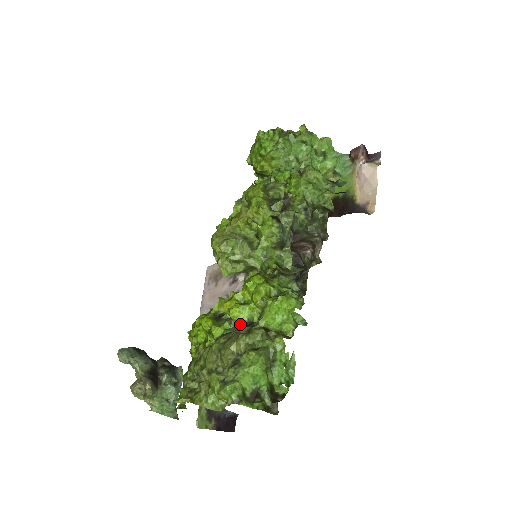
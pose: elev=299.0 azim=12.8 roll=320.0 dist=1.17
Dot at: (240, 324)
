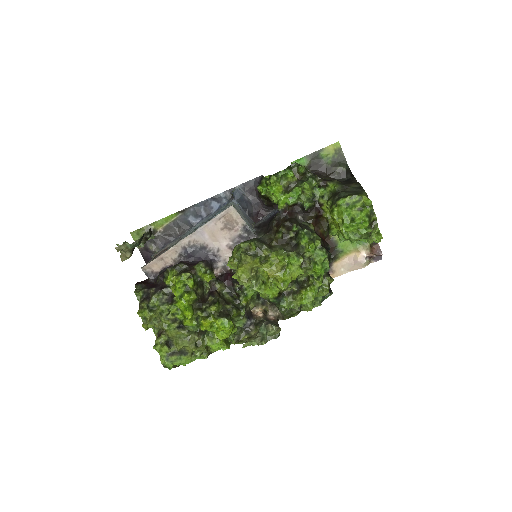
Dot at: (200, 329)
